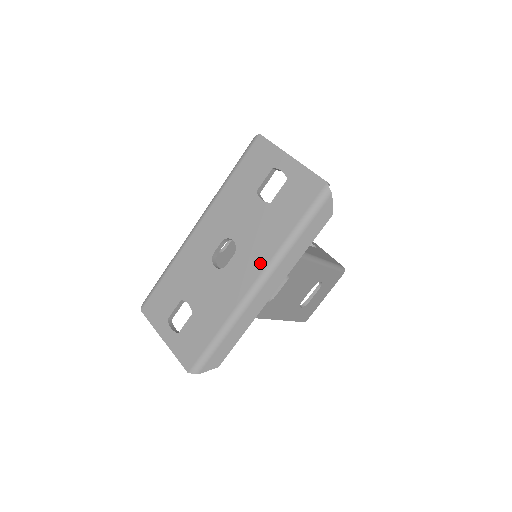
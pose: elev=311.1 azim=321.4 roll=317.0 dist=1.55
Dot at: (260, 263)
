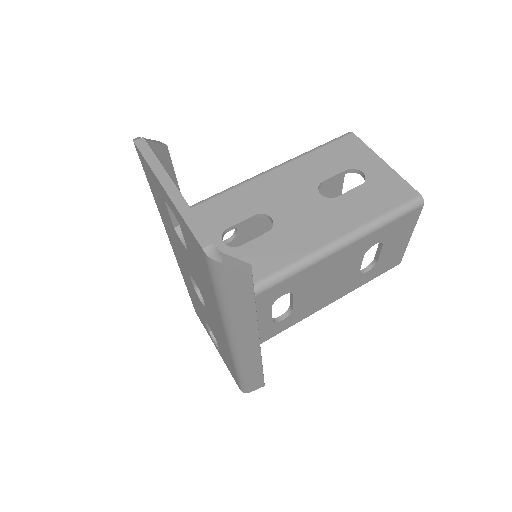
Dot at: (219, 323)
